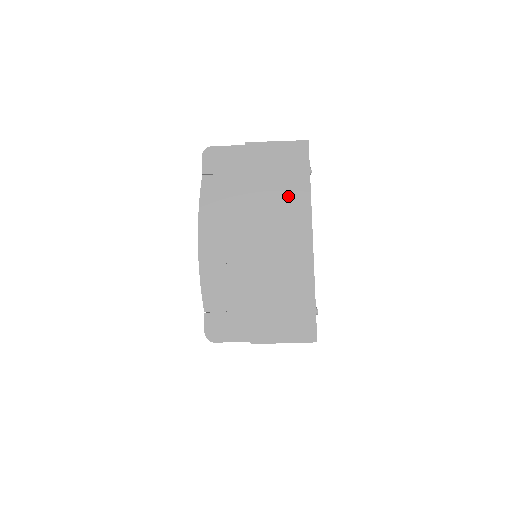
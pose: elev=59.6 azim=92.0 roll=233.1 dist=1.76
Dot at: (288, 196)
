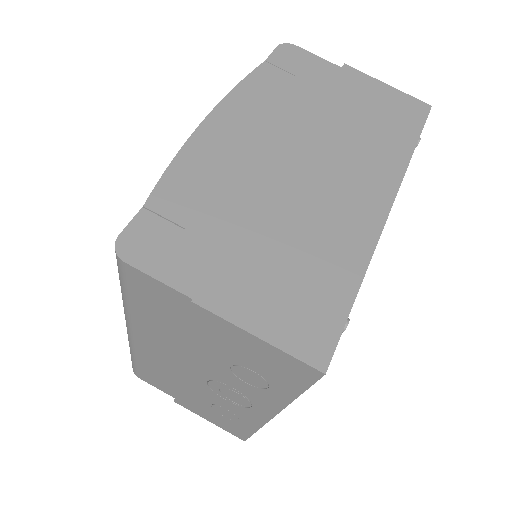
Dot at: (376, 142)
